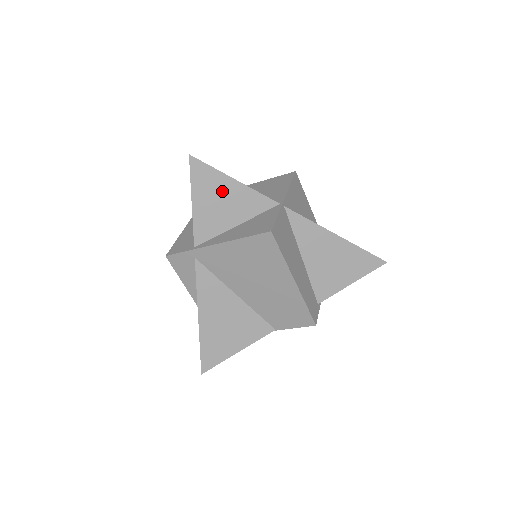
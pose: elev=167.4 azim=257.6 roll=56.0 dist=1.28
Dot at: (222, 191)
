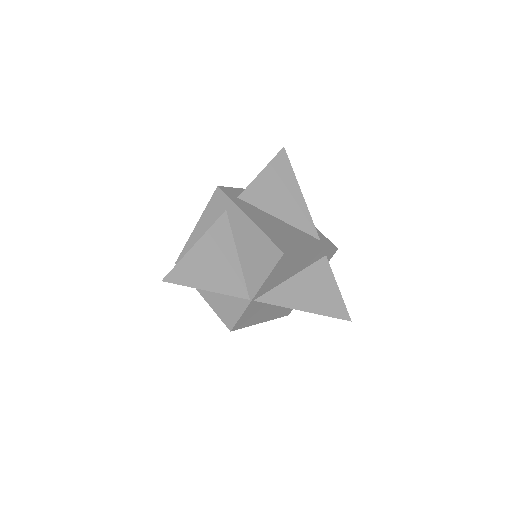
Dot at: occluded
